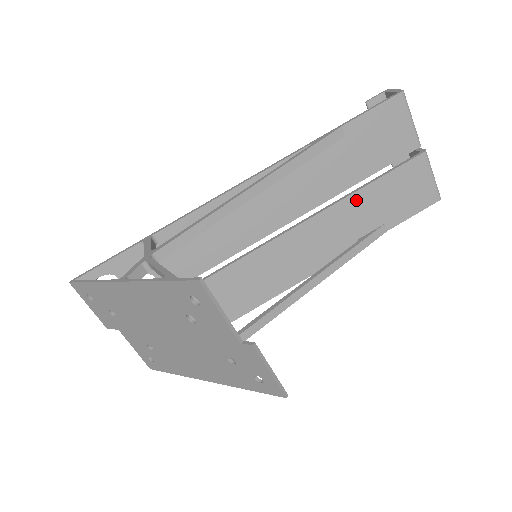
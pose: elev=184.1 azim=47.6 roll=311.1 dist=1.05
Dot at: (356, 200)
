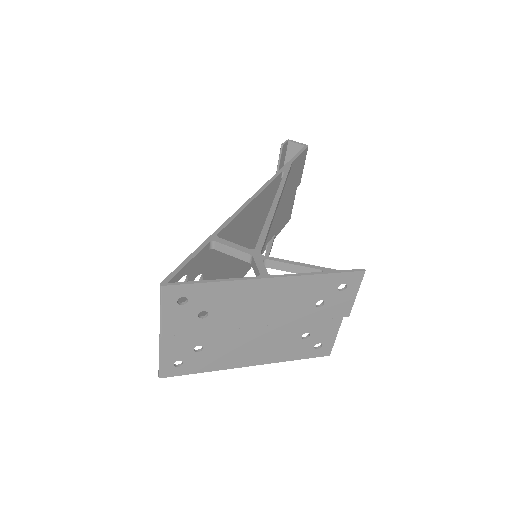
Dot at: (275, 215)
